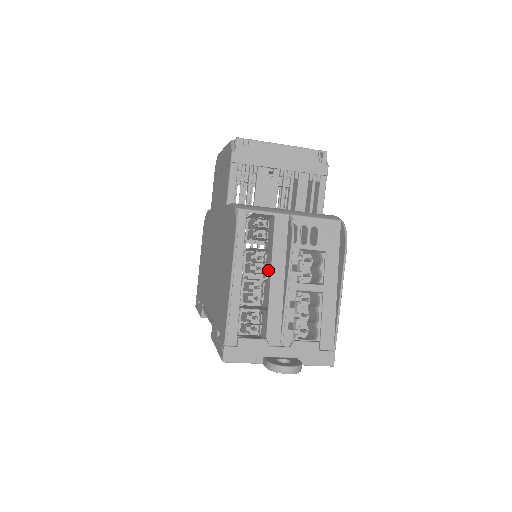
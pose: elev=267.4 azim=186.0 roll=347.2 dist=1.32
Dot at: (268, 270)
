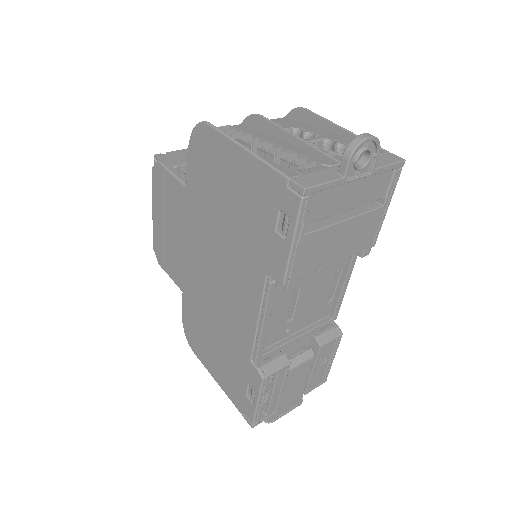
Dot at: occluded
